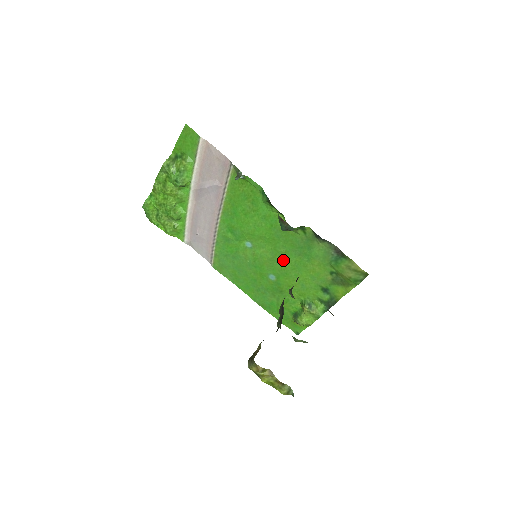
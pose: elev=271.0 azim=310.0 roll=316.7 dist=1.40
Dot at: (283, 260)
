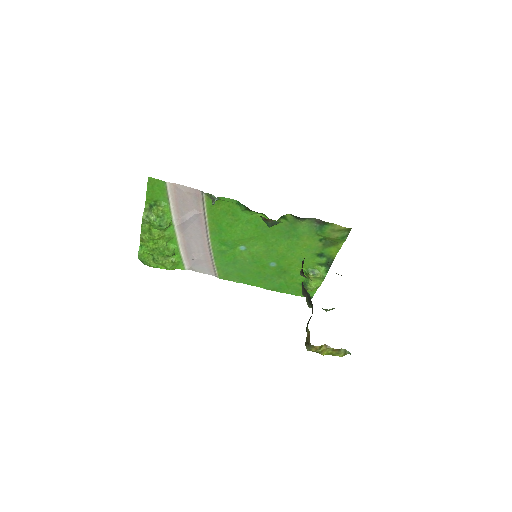
Dot at: (277, 247)
